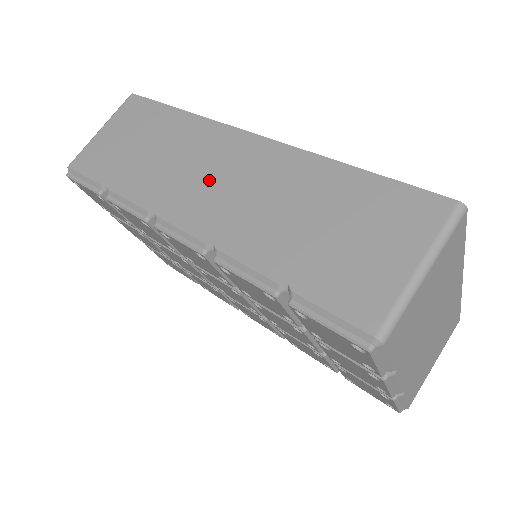
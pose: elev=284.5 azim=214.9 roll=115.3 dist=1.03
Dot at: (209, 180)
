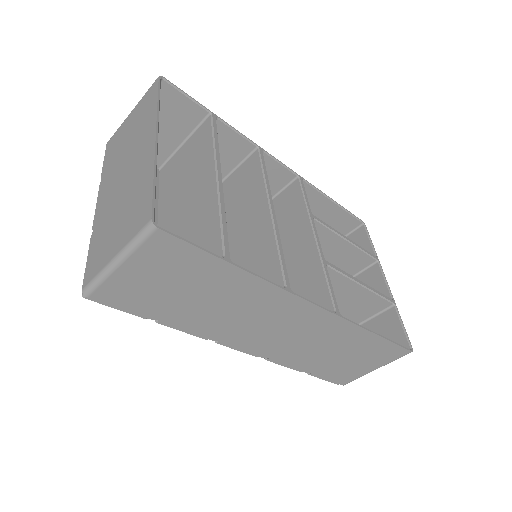
Dot at: (269, 329)
